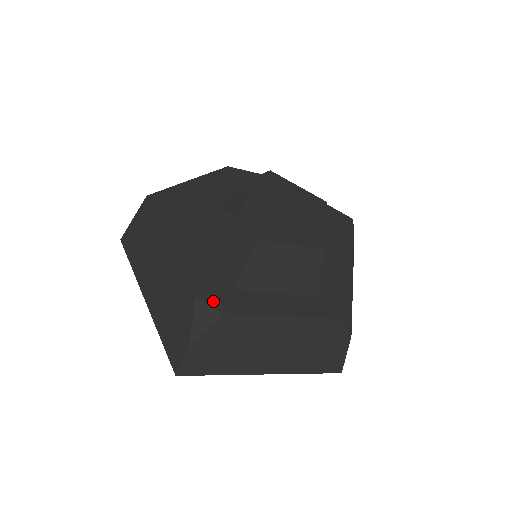
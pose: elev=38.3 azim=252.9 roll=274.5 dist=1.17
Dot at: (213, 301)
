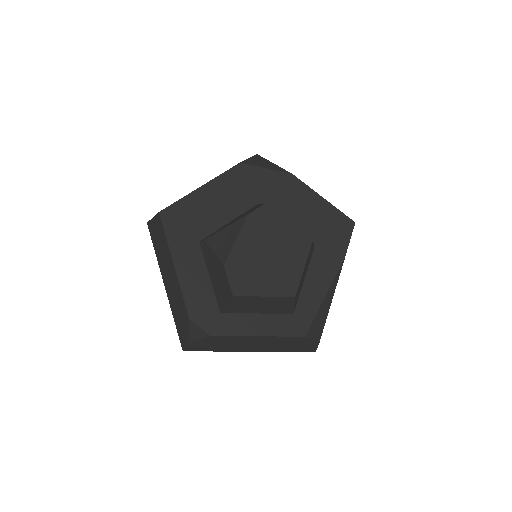
Dot at: (203, 323)
